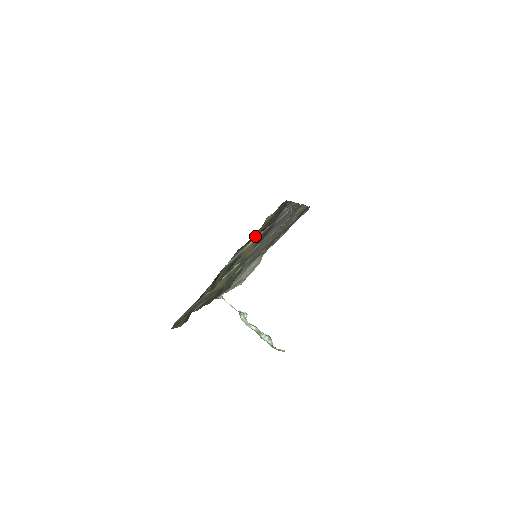
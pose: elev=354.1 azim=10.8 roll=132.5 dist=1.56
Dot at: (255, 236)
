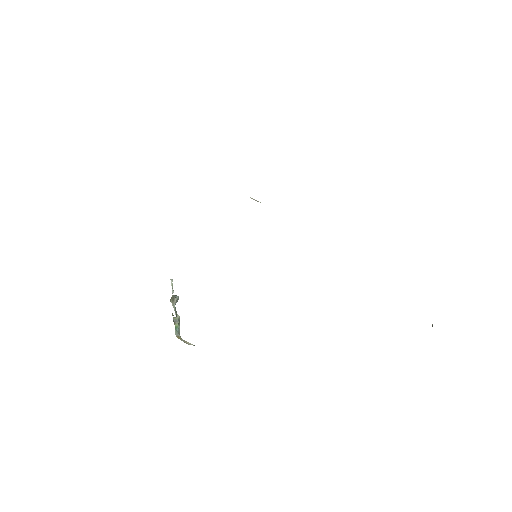
Dot at: occluded
